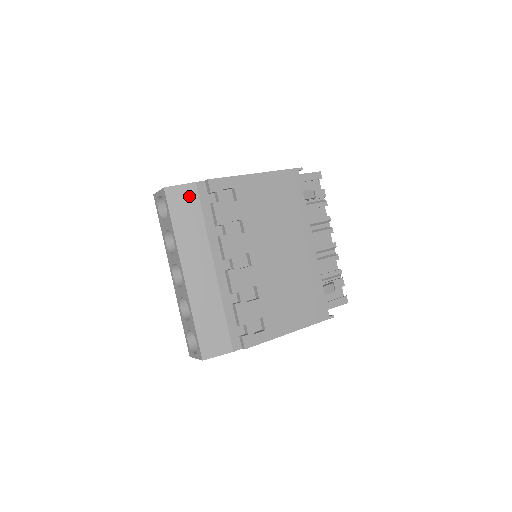
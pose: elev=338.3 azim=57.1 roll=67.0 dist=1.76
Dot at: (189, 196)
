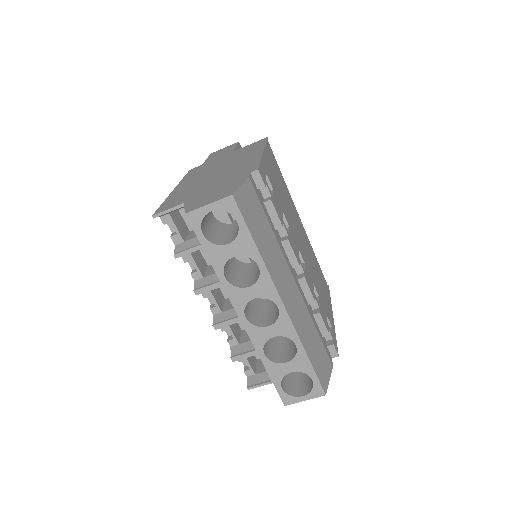
Dot at: (252, 198)
